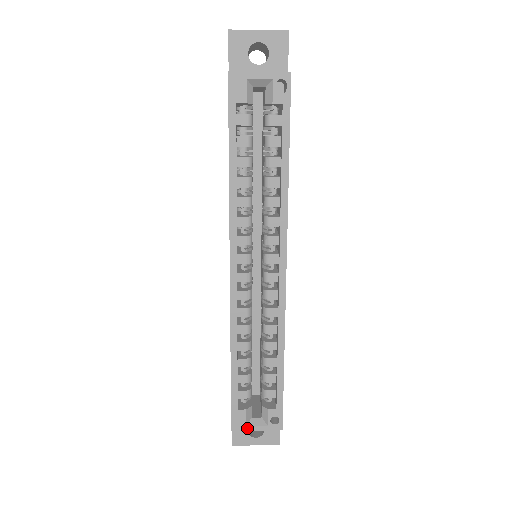
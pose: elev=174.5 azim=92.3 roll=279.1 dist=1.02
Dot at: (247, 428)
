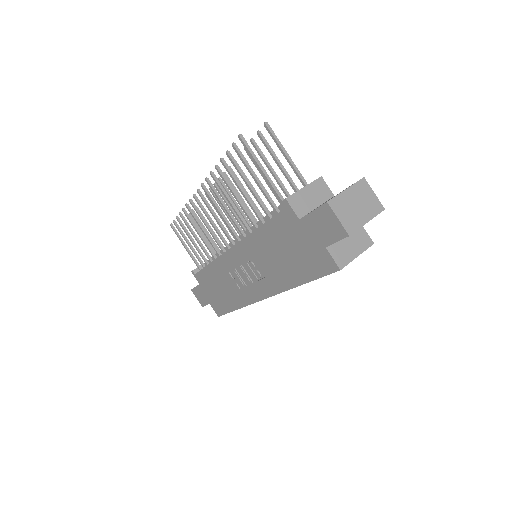
Dot at: occluded
